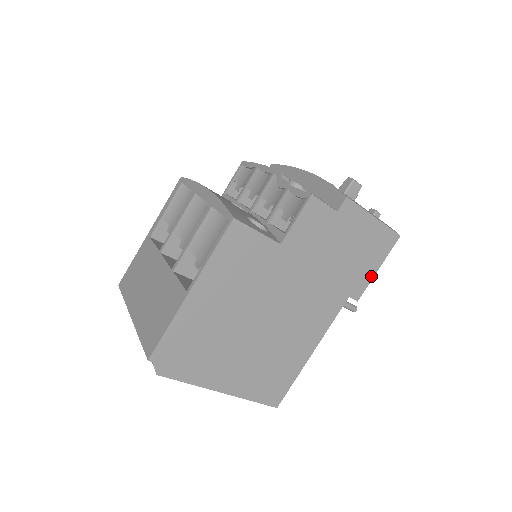
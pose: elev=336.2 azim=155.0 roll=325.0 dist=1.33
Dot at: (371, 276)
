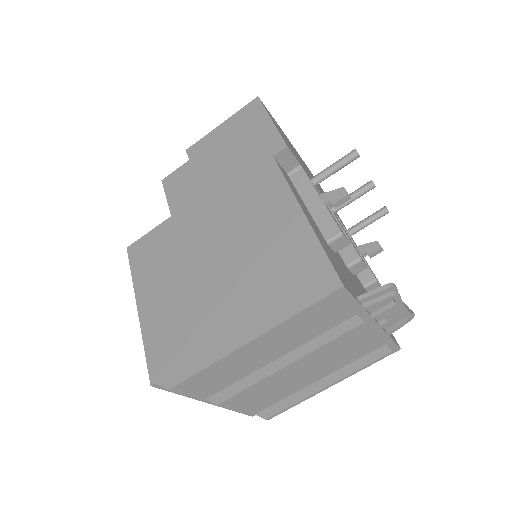
Dot at: (272, 129)
